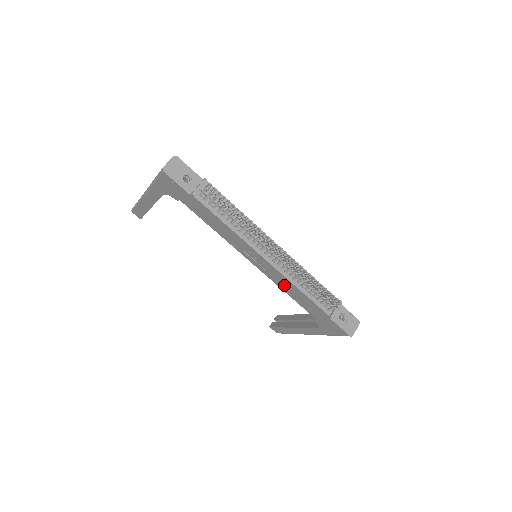
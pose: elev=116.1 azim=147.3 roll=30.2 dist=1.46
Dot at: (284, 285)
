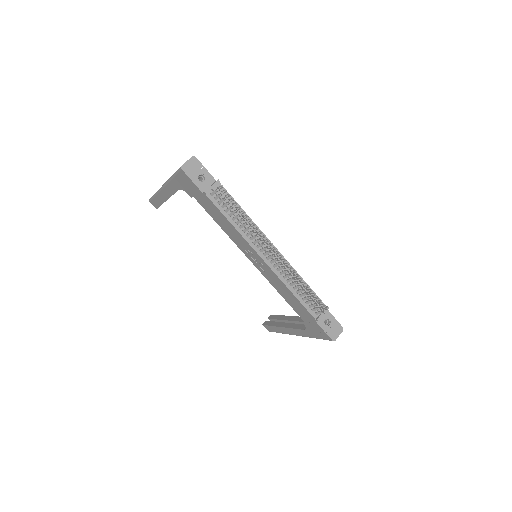
Dot at: (278, 286)
